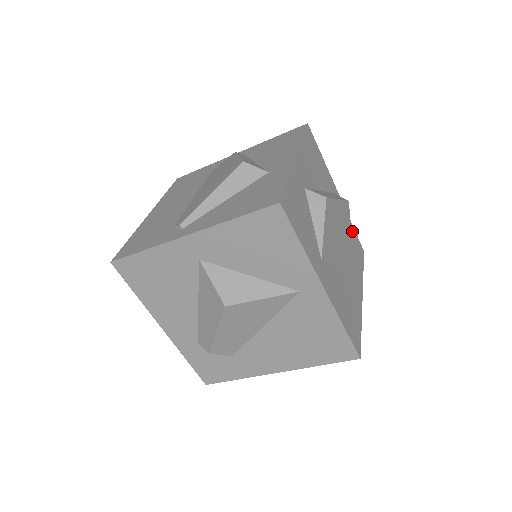
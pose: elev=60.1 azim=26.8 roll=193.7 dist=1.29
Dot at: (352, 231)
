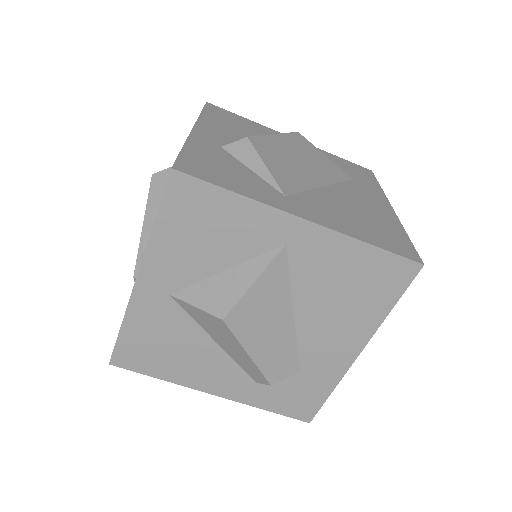
Dot at: (338, 160)
